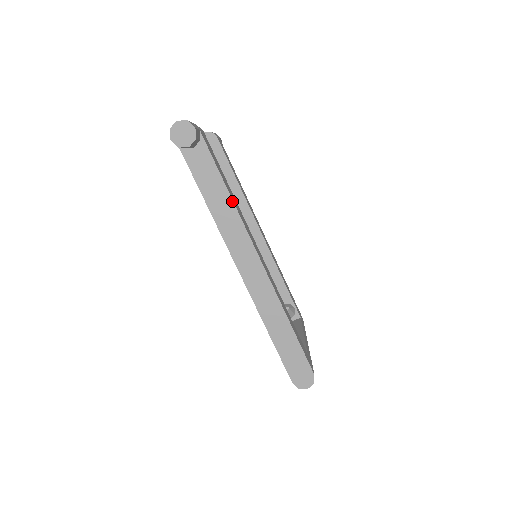
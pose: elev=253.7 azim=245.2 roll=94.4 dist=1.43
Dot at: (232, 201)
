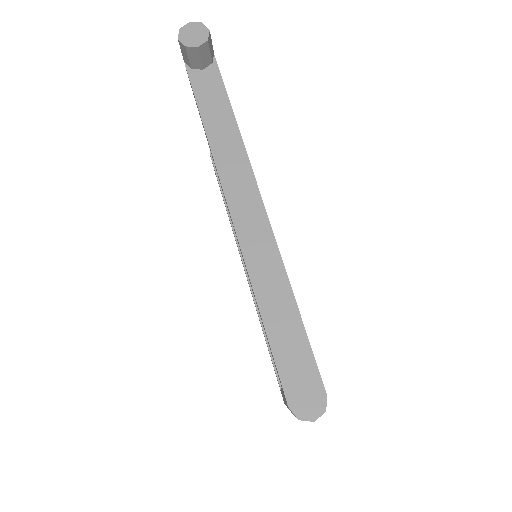
Dot at: (238, 128)
